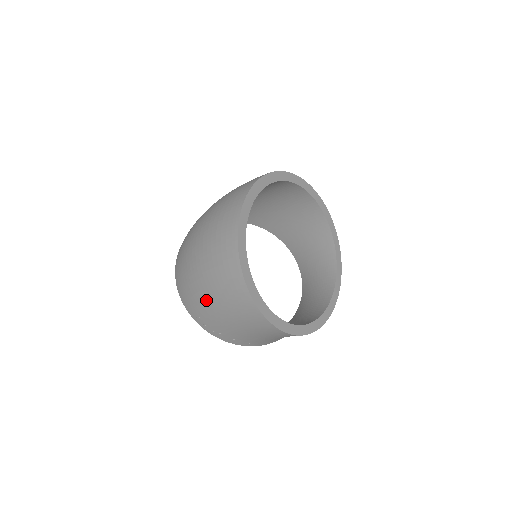
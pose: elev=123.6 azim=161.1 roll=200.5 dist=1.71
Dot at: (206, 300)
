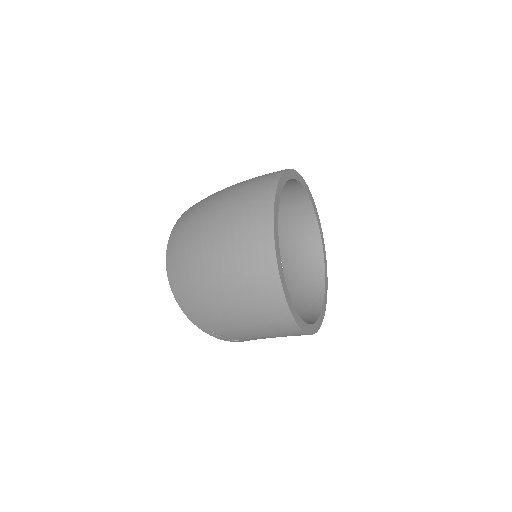
Dot at: (232, 323)
